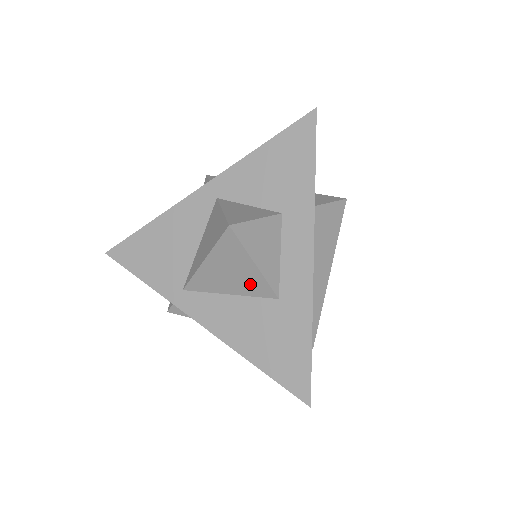
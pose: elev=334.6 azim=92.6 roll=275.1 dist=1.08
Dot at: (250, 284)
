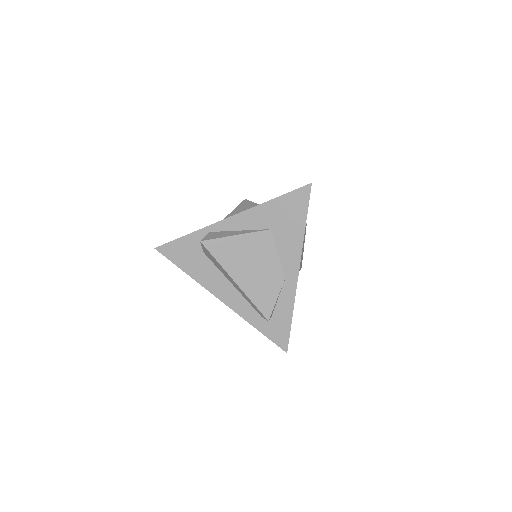
Dot at: occluded
